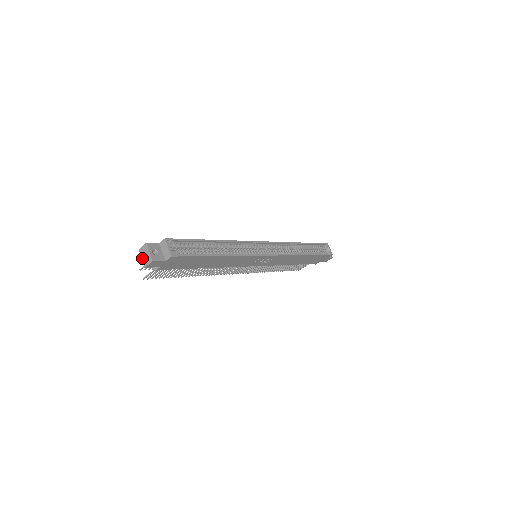
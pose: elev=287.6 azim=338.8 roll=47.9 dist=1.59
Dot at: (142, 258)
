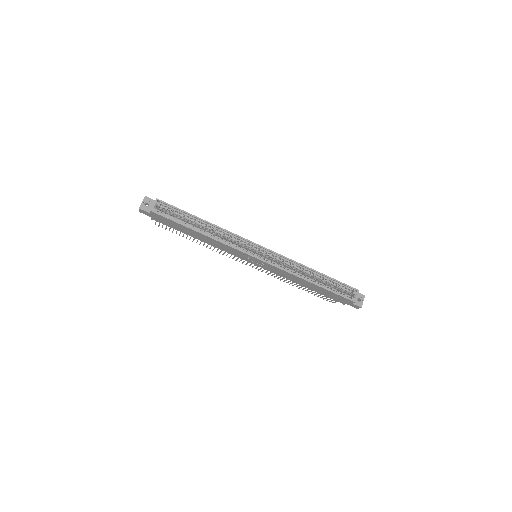
Dot at: occluded
